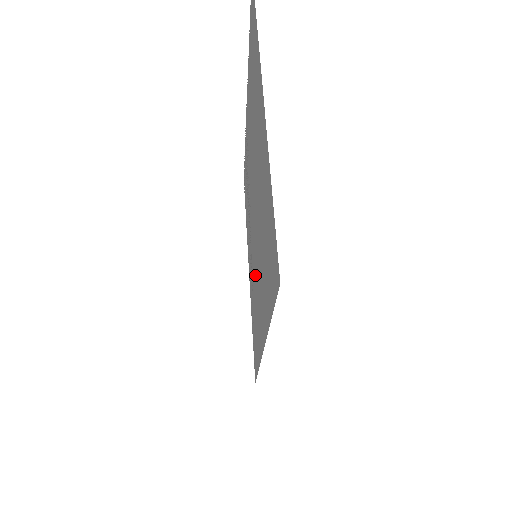
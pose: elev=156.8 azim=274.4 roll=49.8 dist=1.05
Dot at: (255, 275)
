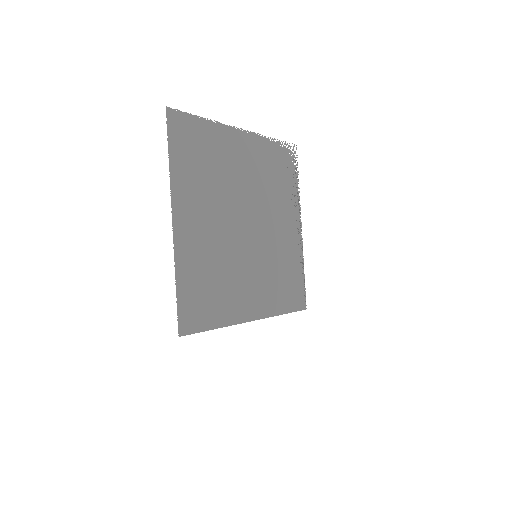
Dot at: (265, 262)
